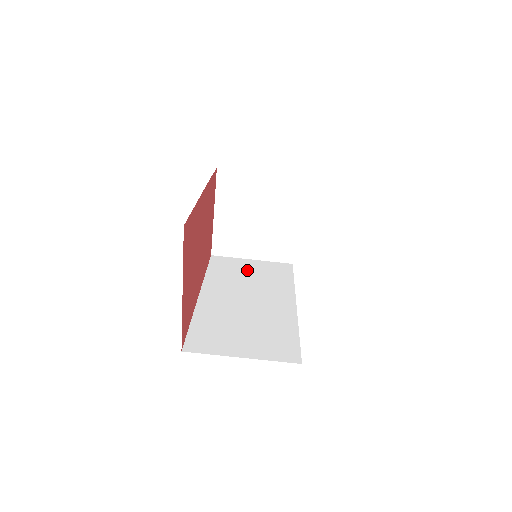
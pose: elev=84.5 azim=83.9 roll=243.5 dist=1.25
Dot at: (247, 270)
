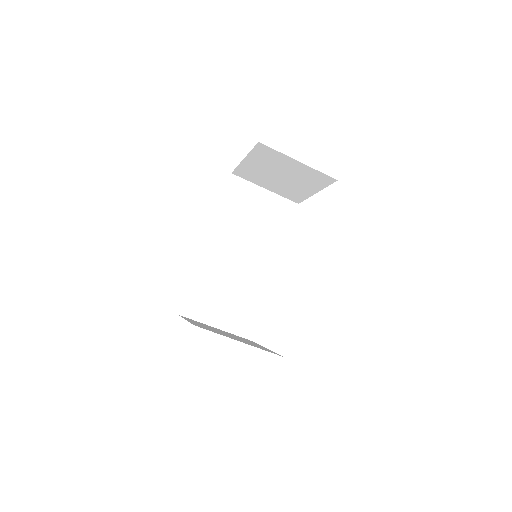
Dot at: (255, 208)
